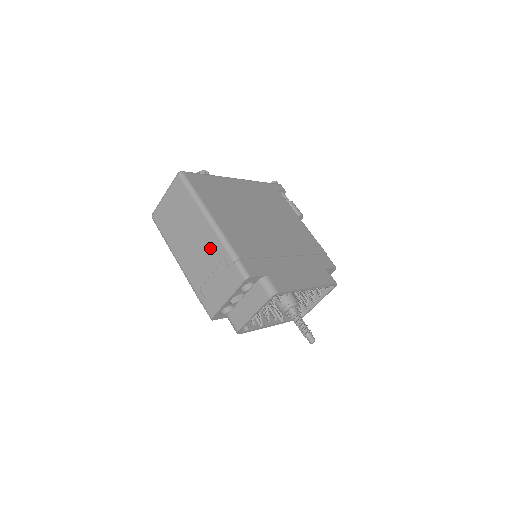
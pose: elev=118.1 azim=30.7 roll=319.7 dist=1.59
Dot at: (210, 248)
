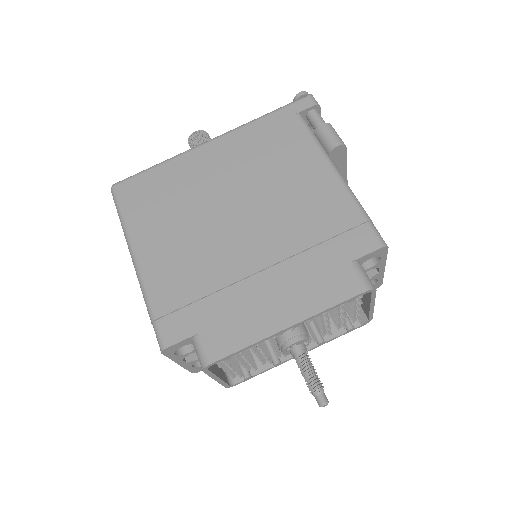
Dot at: occluded
